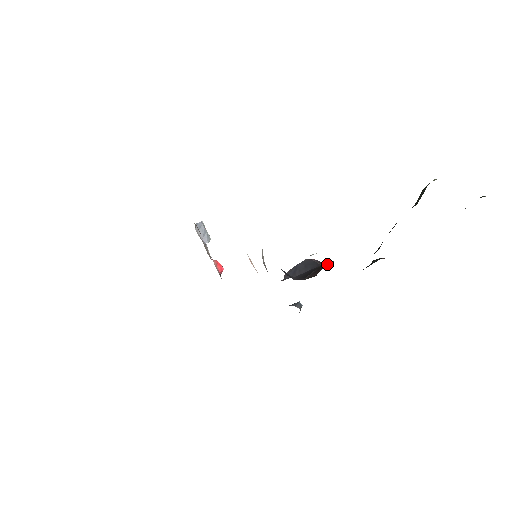
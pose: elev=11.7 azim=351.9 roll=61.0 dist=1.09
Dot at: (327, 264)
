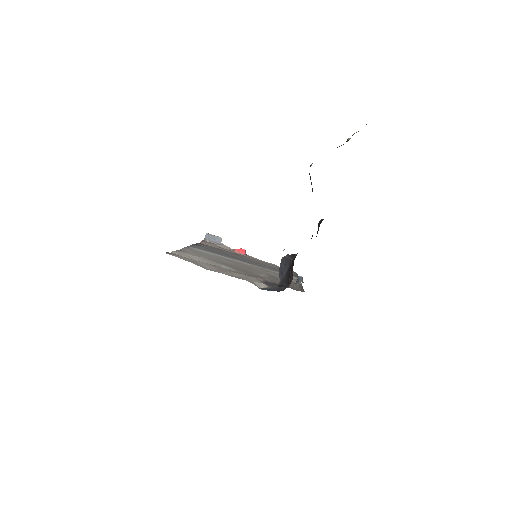
Dot at: (295, 255)
